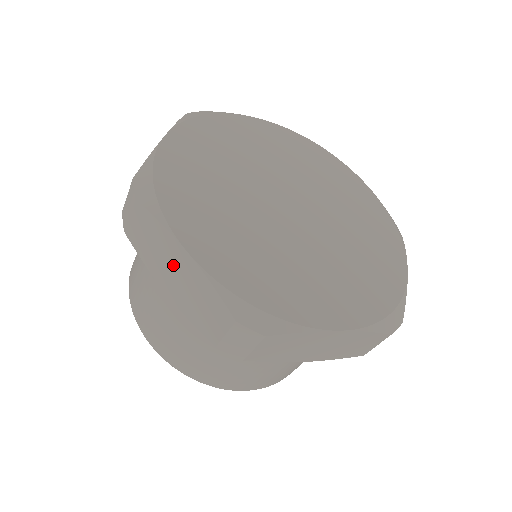
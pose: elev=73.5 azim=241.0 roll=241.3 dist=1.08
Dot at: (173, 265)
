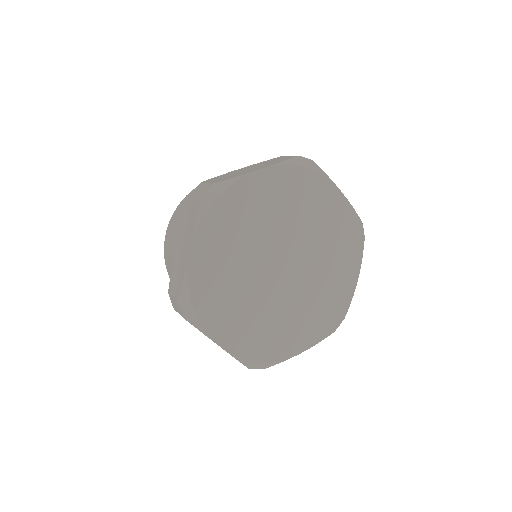
Dot at: occluded
